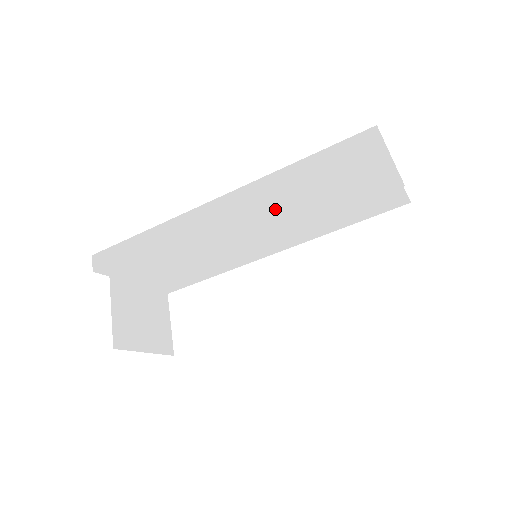
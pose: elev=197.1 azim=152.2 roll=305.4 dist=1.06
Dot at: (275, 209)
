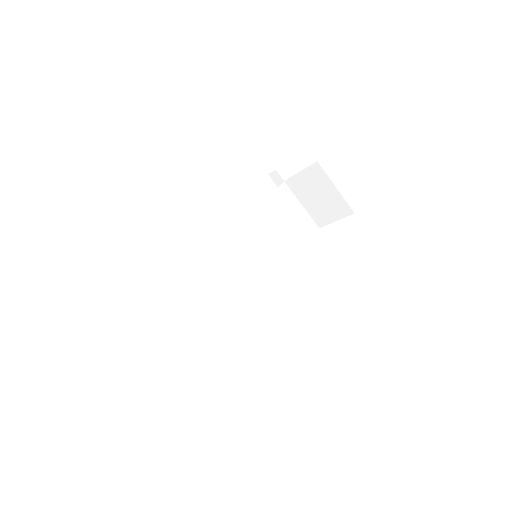
Dot at: (249, 220)
